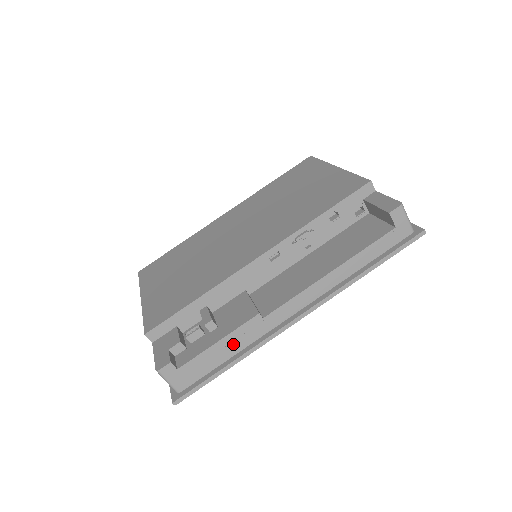
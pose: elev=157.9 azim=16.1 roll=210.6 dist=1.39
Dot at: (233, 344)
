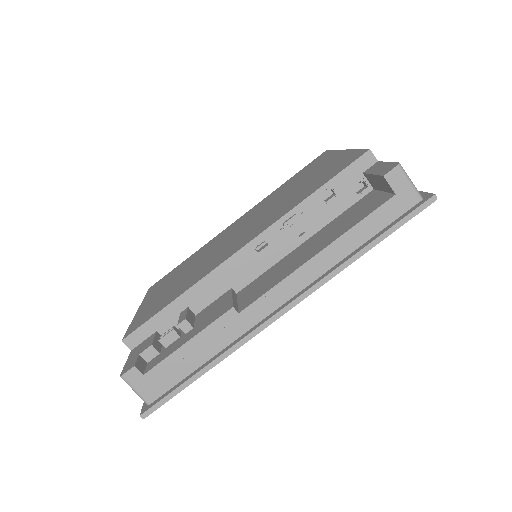
Dot at: (206, 345)
